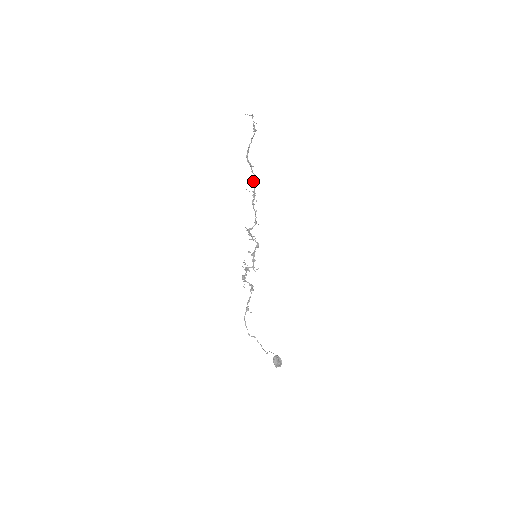
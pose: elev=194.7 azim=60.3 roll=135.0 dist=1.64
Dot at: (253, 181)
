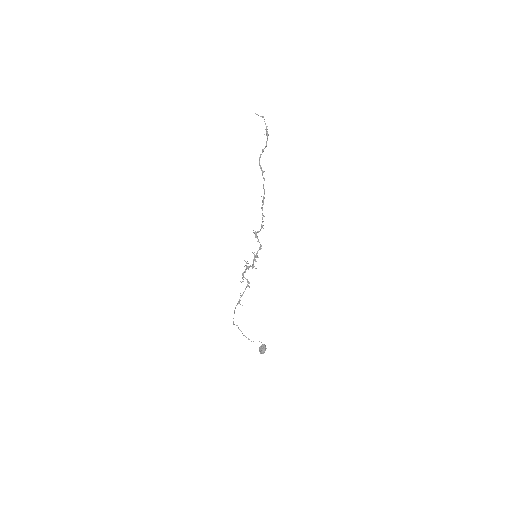
Dot at: (263, 186)
